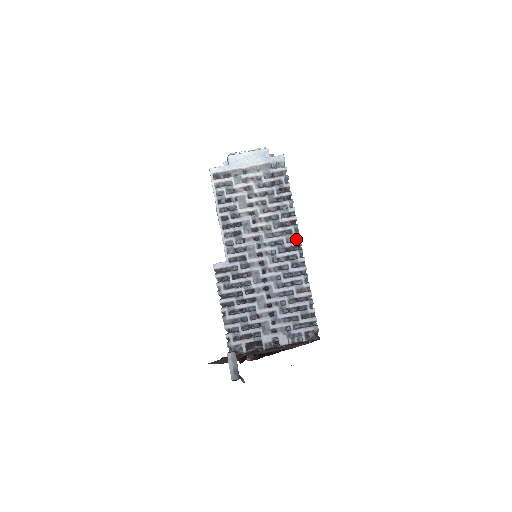
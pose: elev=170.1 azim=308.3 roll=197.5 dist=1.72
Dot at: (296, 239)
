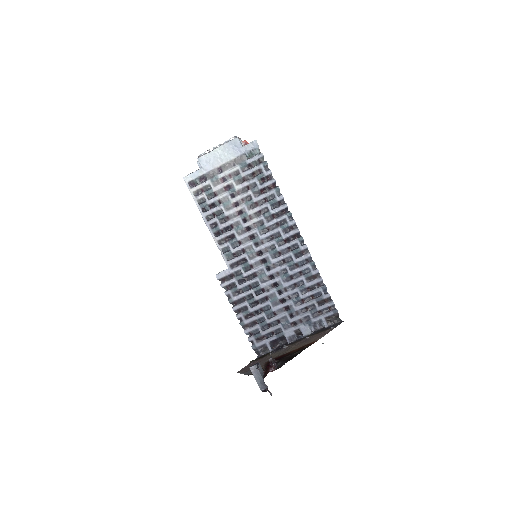
Dot at: (292, 228)
